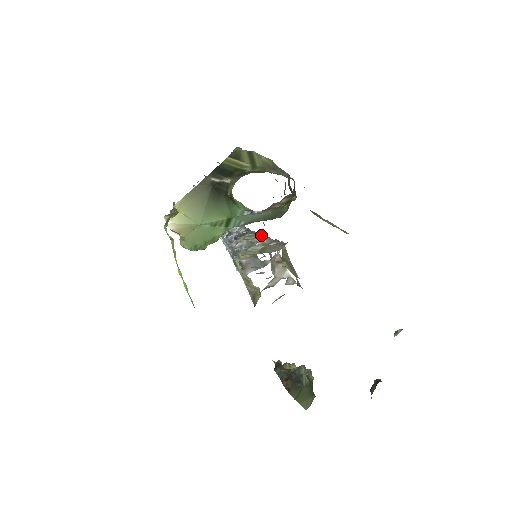
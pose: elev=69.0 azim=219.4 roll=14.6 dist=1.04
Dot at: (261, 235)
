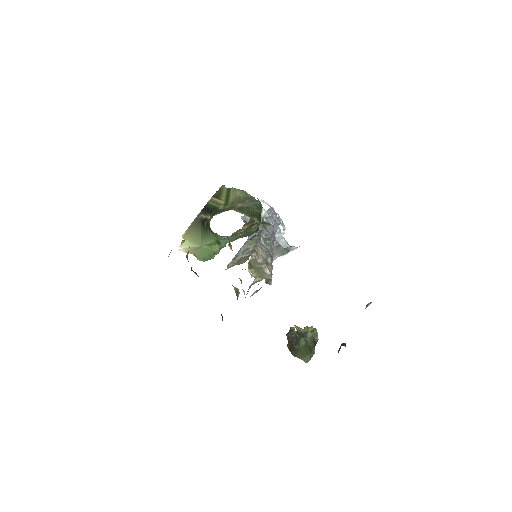
Dot at: (258, 240)
